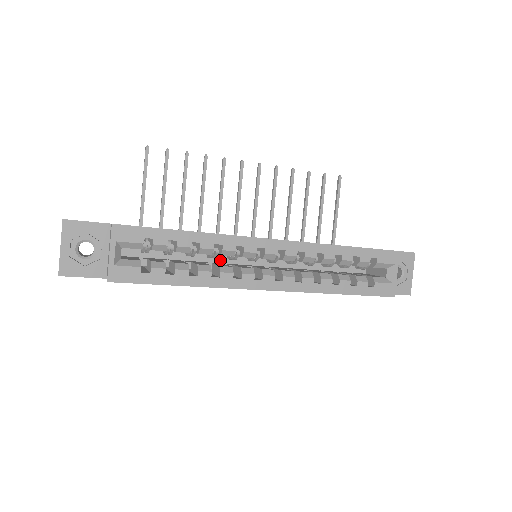
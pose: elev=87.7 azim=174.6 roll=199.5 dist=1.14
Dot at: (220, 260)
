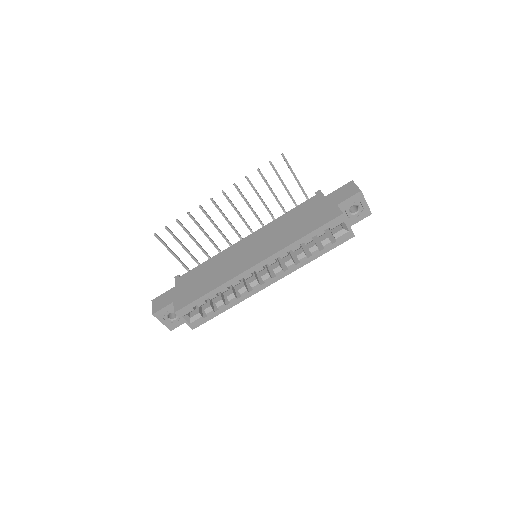
Dot at: occluded
